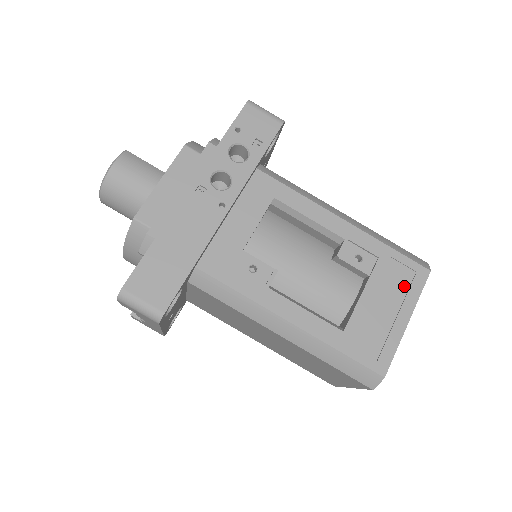
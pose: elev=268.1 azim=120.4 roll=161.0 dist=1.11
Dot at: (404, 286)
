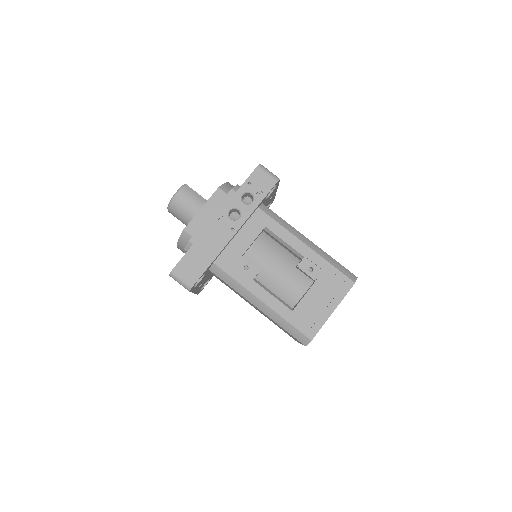
Dot at: (336, 290)
